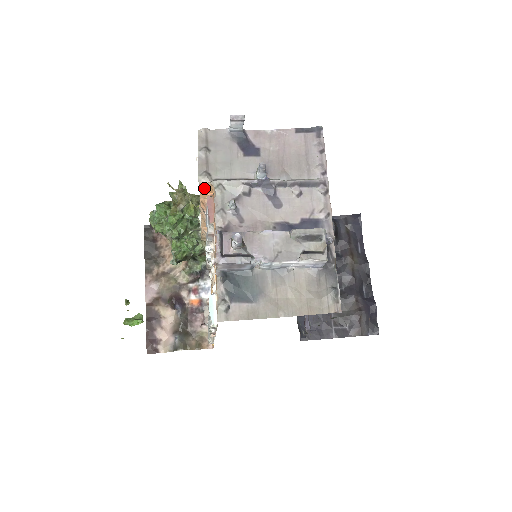
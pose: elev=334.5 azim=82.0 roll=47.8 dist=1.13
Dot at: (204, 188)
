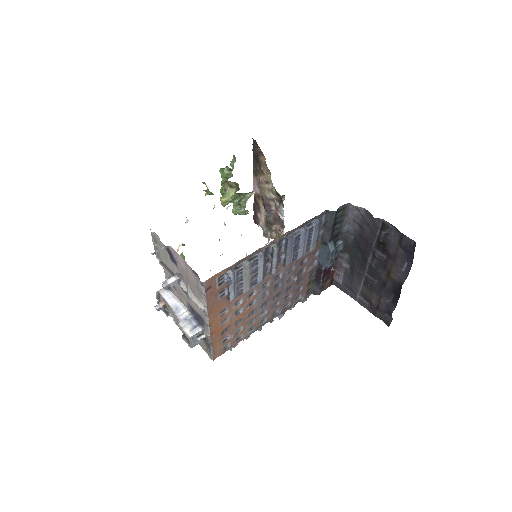
Dot at: occluded
